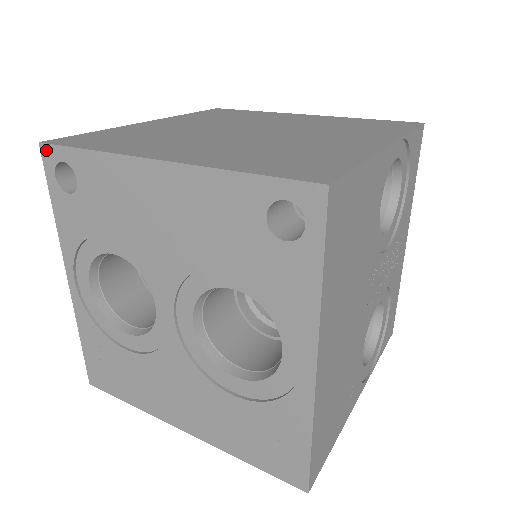
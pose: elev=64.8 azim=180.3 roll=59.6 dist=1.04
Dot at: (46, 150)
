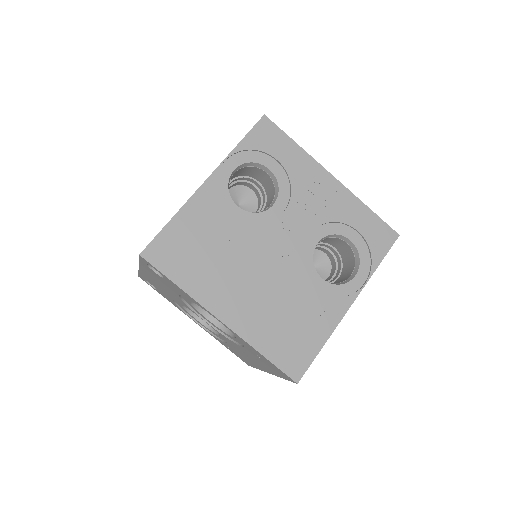
Dot at: (141, 278)
